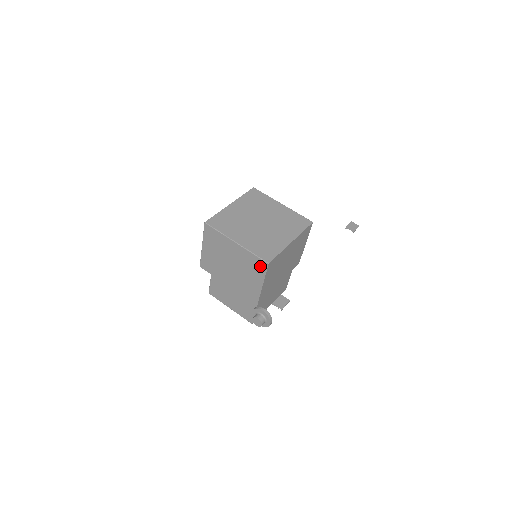
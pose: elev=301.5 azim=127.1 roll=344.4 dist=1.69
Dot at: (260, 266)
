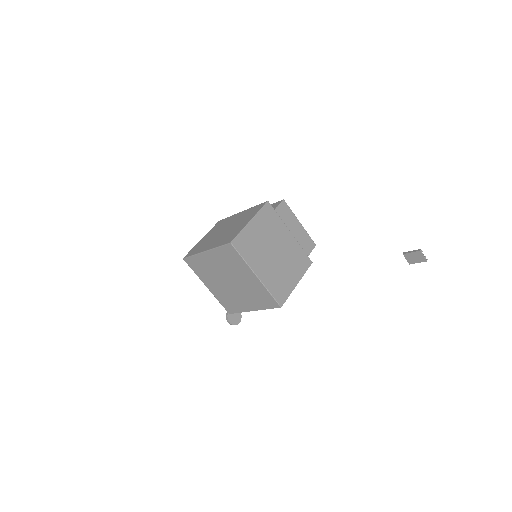
Dot at: occluded
